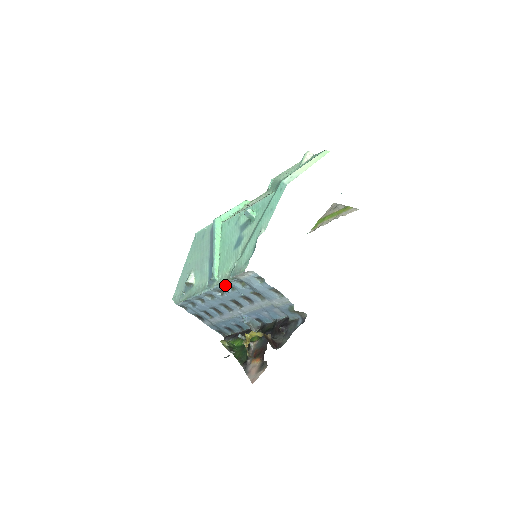
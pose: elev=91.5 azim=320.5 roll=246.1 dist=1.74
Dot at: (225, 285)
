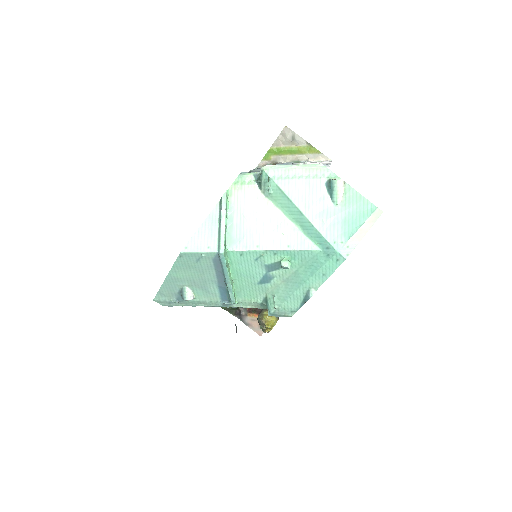
Dot at: occluded
